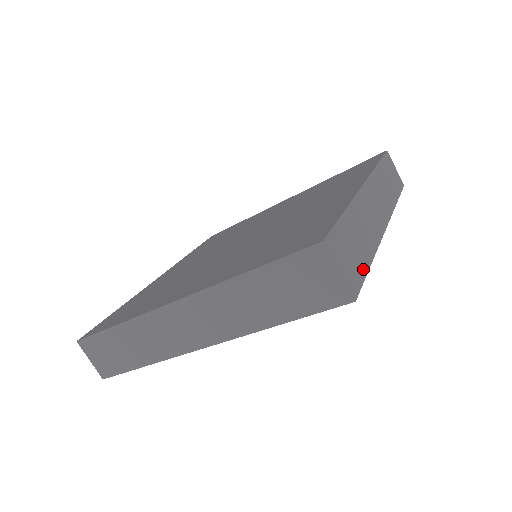
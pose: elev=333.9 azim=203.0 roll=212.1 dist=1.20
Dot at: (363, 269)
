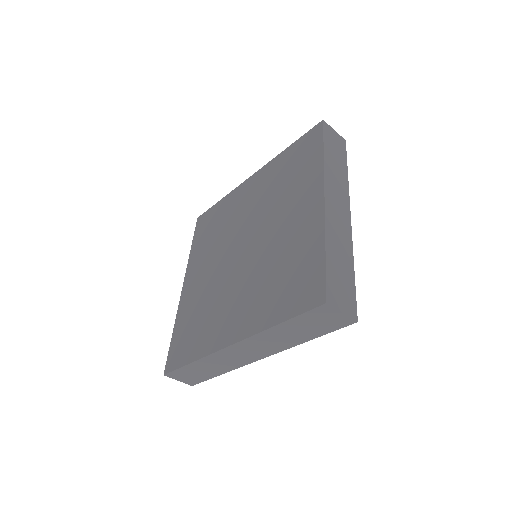
Dot at: (352, 286)
